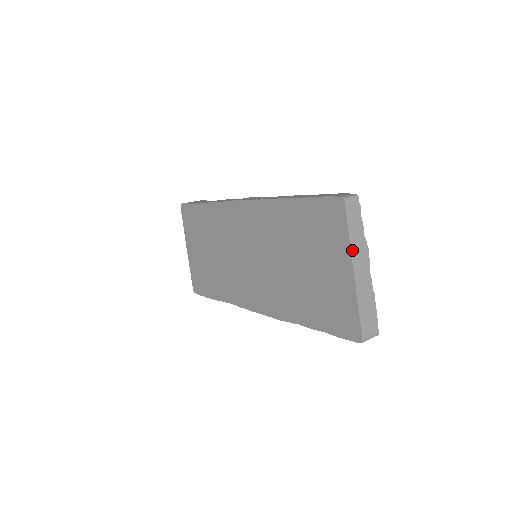
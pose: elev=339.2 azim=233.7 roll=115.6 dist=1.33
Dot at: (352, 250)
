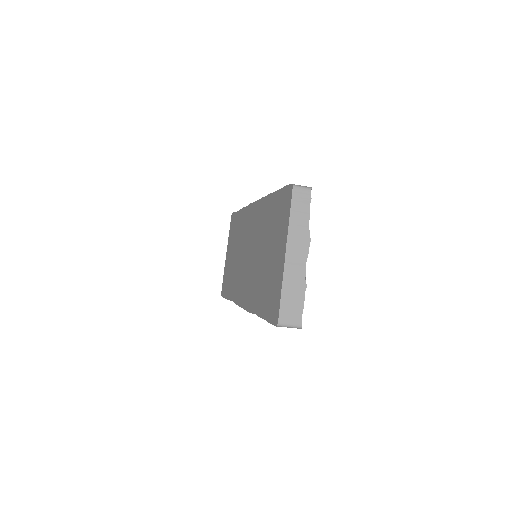
Dot at: (289, 233)
